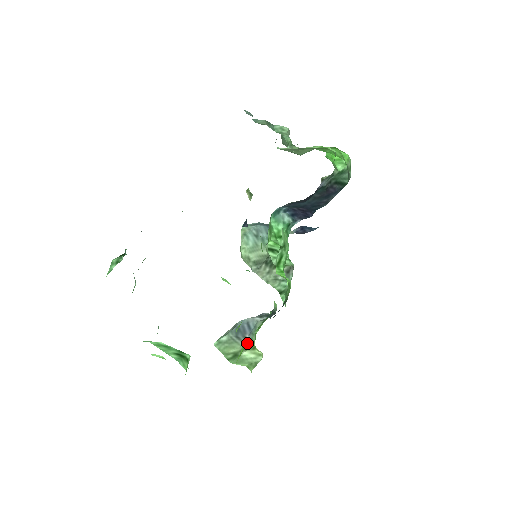
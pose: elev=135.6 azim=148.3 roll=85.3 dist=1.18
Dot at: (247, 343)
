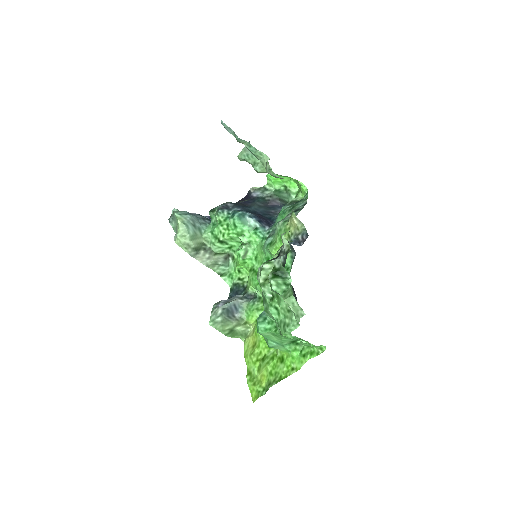
Dot at: (238, 320)
